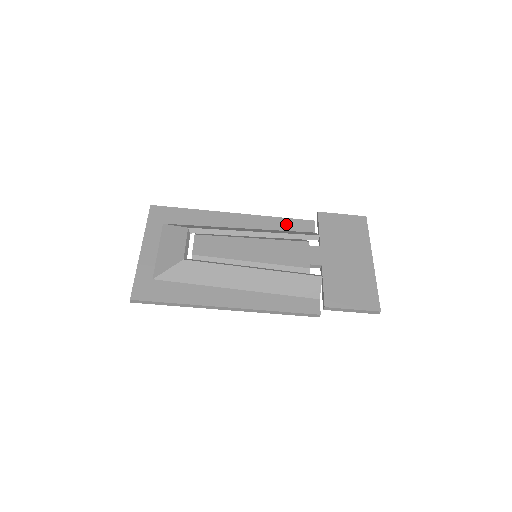
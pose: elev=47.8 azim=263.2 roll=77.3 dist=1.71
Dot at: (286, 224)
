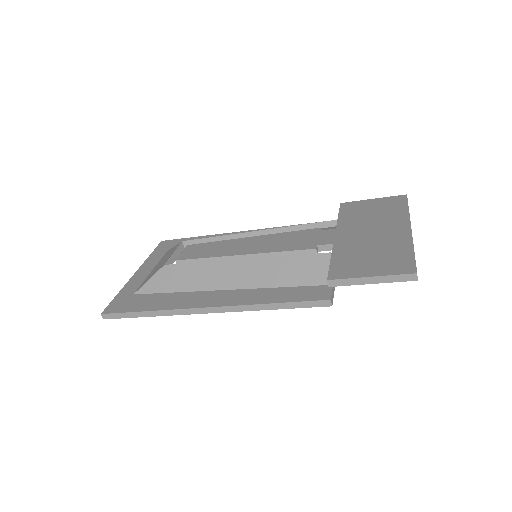
Dot at: occluded
